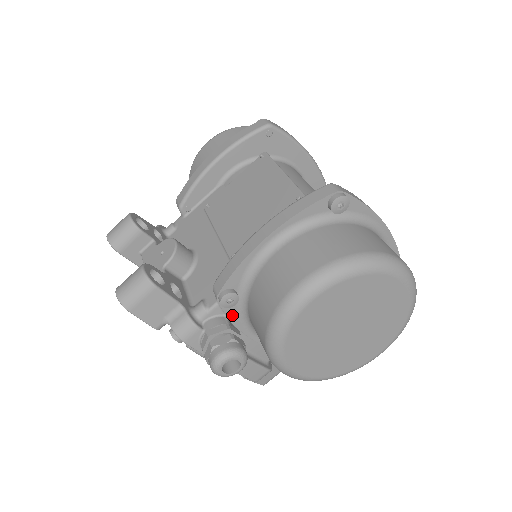
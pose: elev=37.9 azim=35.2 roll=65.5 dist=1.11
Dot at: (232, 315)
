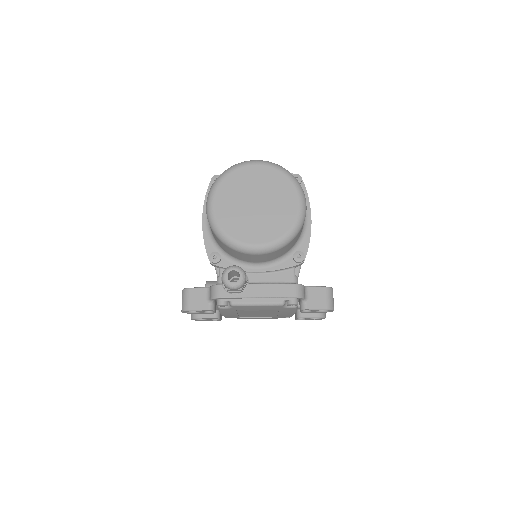
Dot at: occluded
